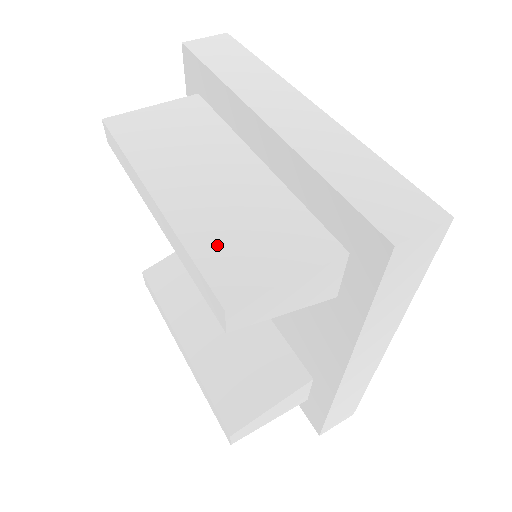
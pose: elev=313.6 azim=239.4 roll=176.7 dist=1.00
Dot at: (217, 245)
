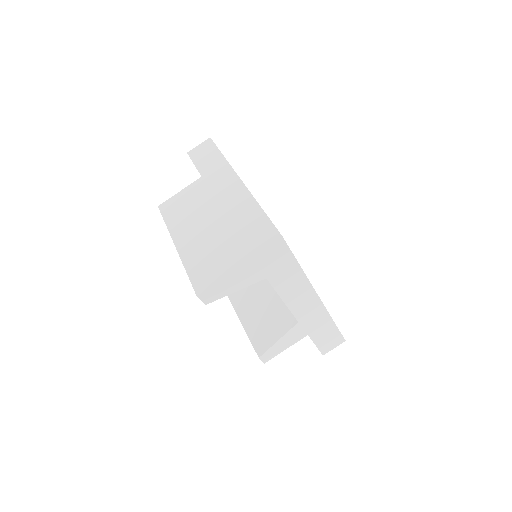
Dot at: (198, 266)
